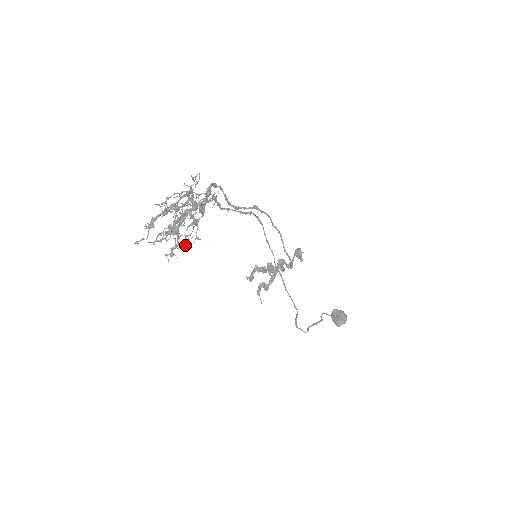
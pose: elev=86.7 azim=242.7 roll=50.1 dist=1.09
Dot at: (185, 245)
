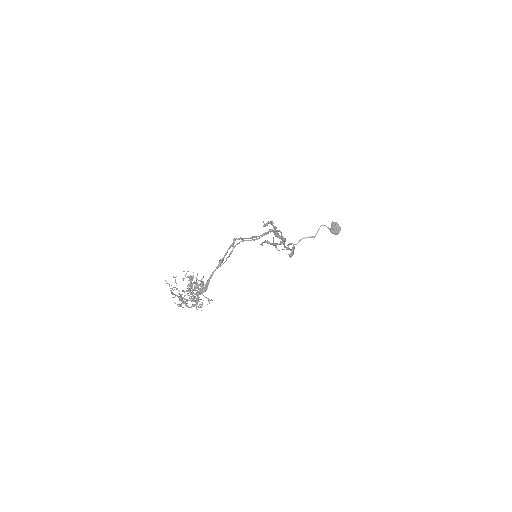
Dot at: occluded
